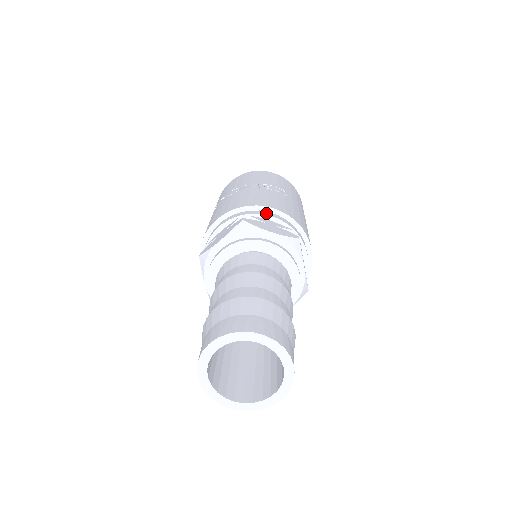
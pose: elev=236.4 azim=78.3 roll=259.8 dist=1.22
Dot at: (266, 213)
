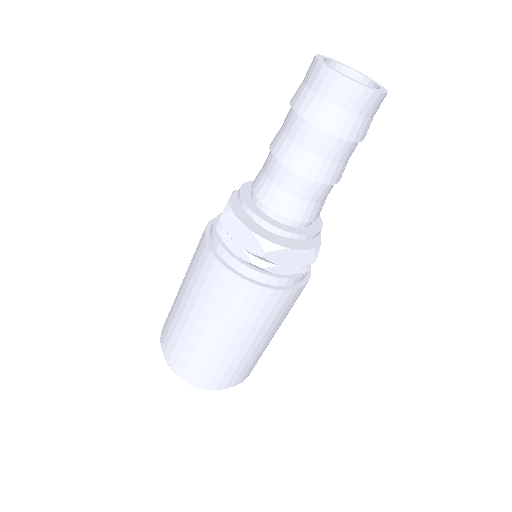
Dot at: occluded
